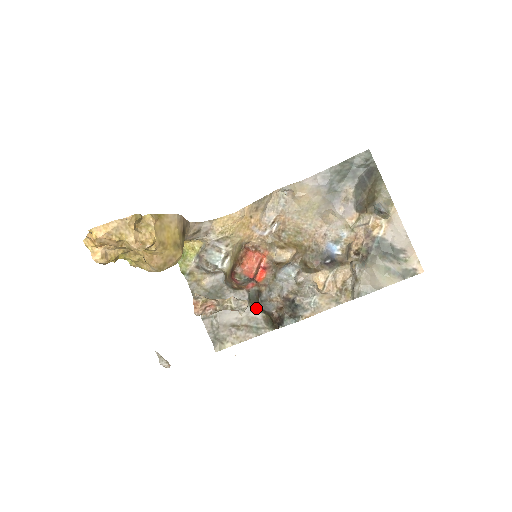
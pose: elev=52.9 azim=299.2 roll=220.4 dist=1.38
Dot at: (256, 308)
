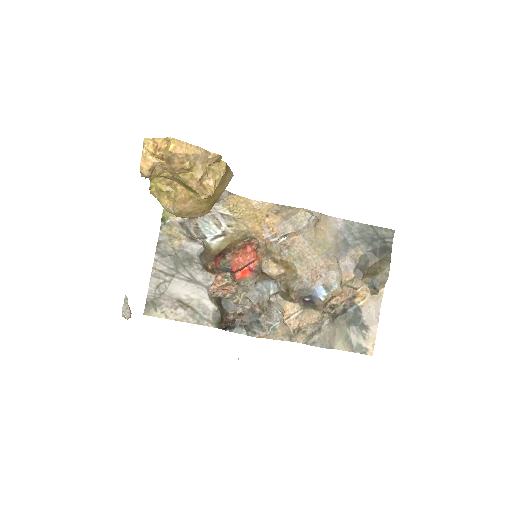
Dot at: (213, 298)
